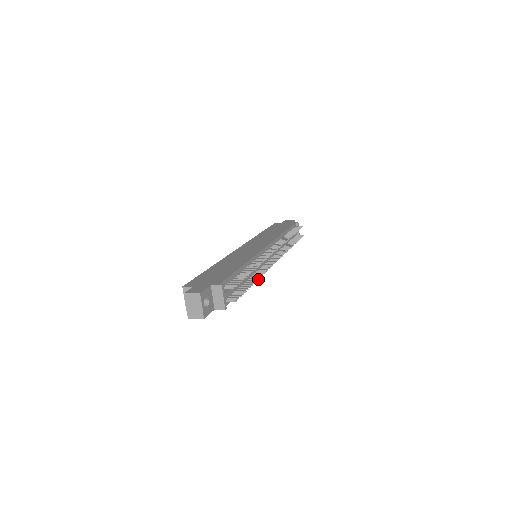
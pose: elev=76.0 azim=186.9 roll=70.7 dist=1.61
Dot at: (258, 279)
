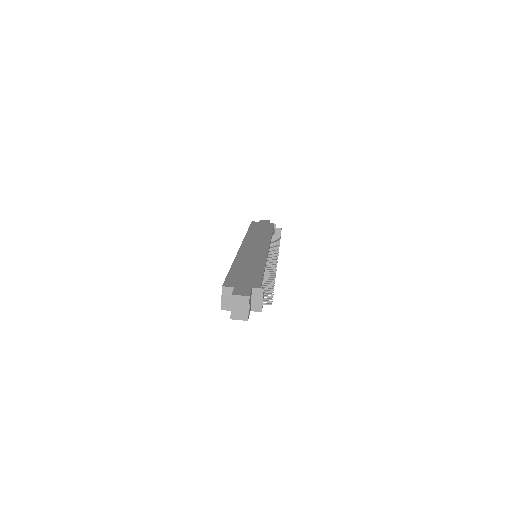
Dot at: (274, 282)
